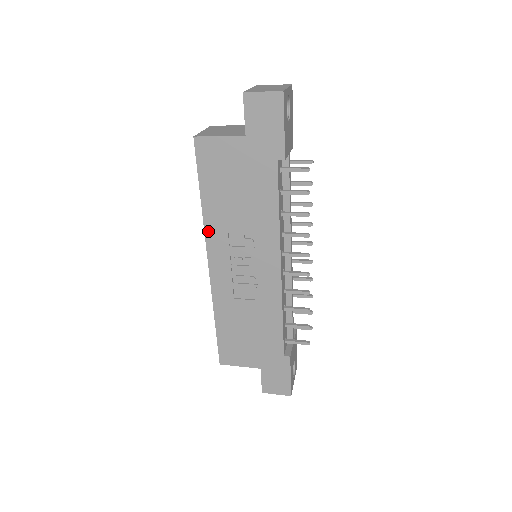
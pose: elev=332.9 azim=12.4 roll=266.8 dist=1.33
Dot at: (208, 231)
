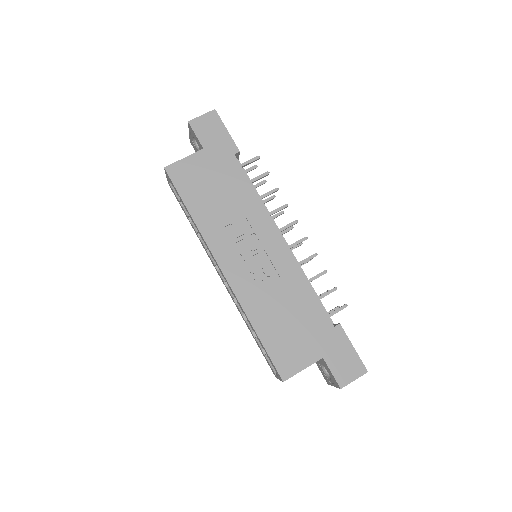
Dot at: (208, 239)
